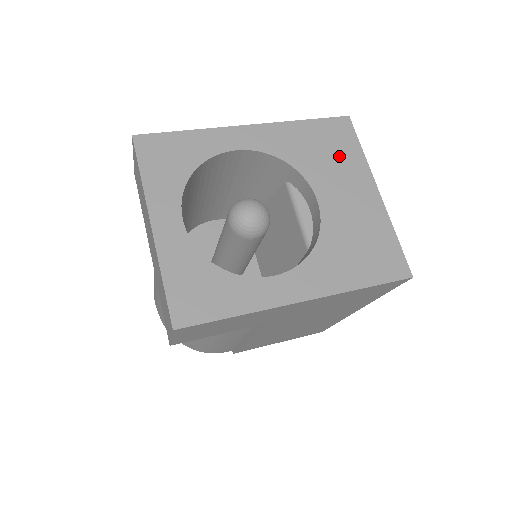
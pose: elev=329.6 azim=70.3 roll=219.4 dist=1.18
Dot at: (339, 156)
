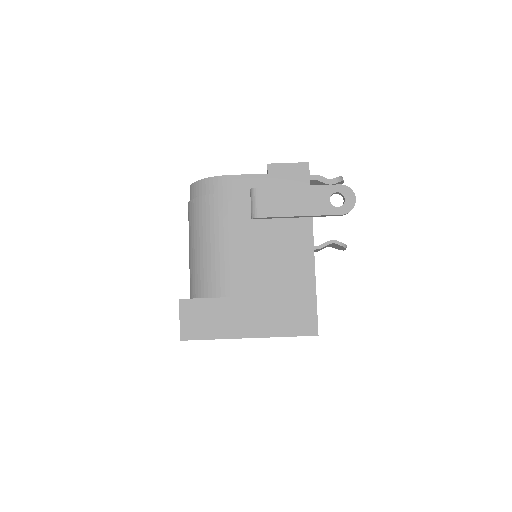
Dot at: occluded
